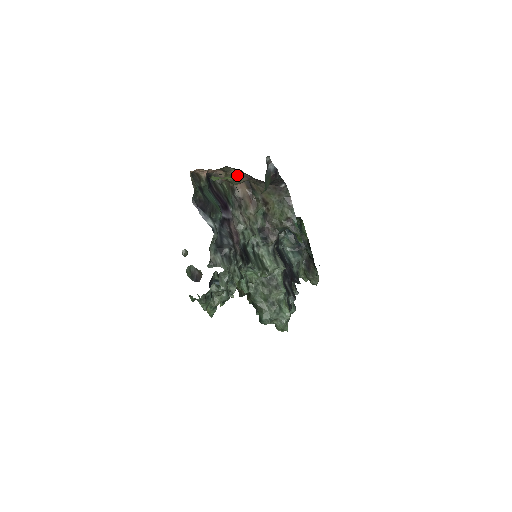
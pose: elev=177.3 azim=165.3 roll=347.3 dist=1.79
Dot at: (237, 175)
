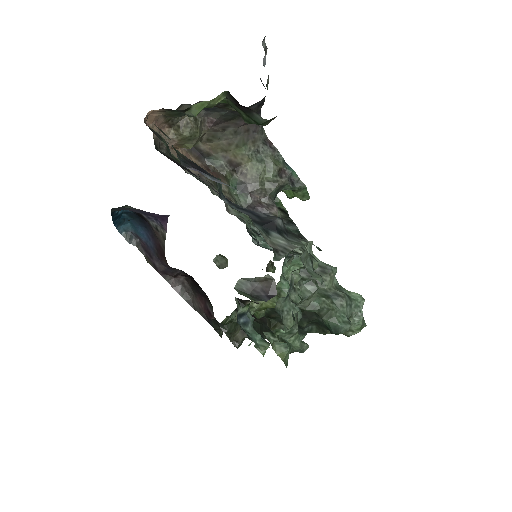
Dot at: (196, 122)
